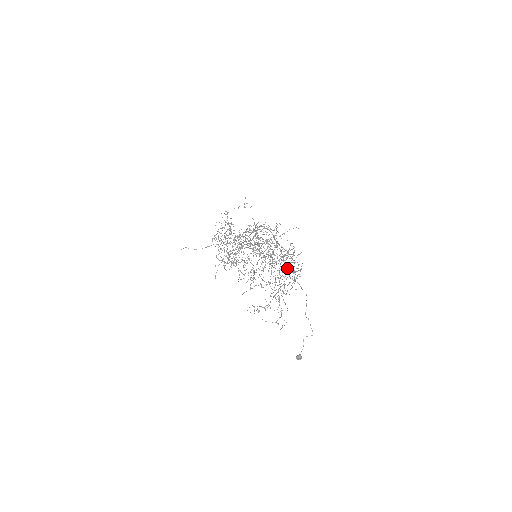
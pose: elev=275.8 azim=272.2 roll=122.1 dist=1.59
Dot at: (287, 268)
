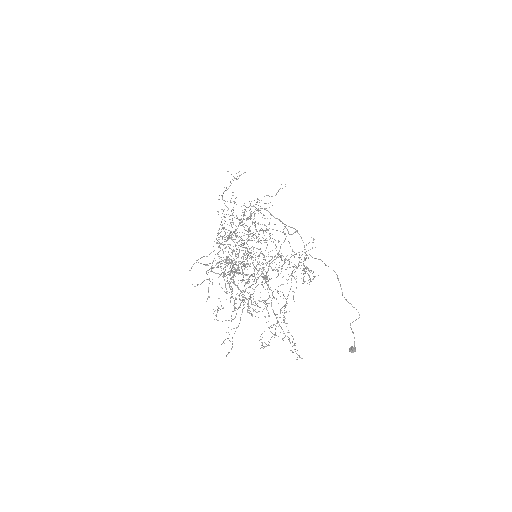
Dot at: occluded
